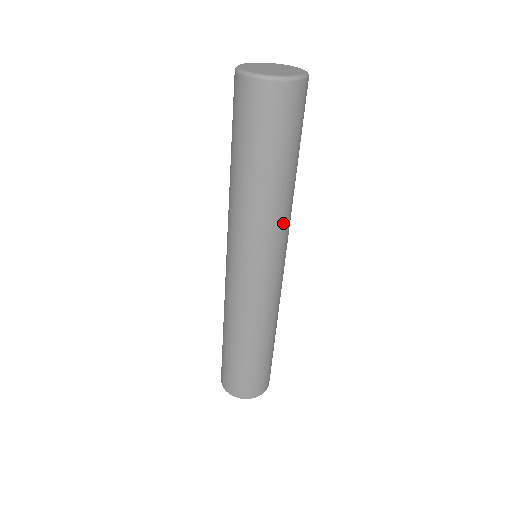
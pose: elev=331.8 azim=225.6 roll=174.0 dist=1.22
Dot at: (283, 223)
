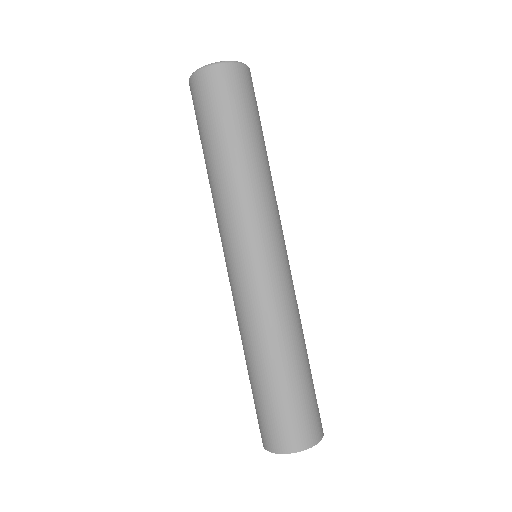
Dot at: (258, 199)
